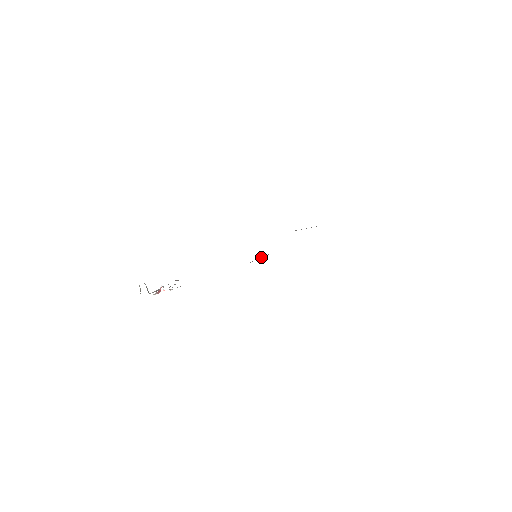
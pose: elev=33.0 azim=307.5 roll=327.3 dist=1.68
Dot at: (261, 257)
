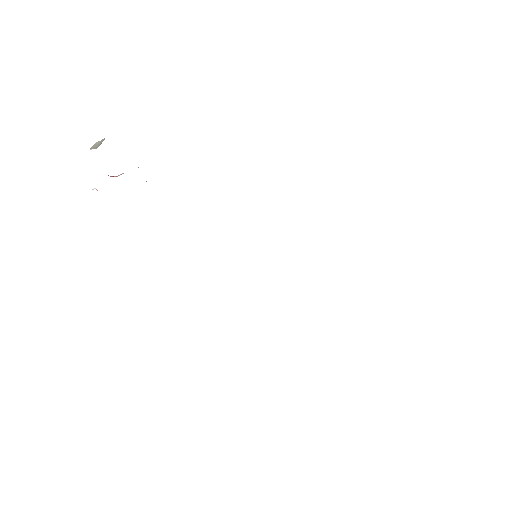
Dot at: occluded
